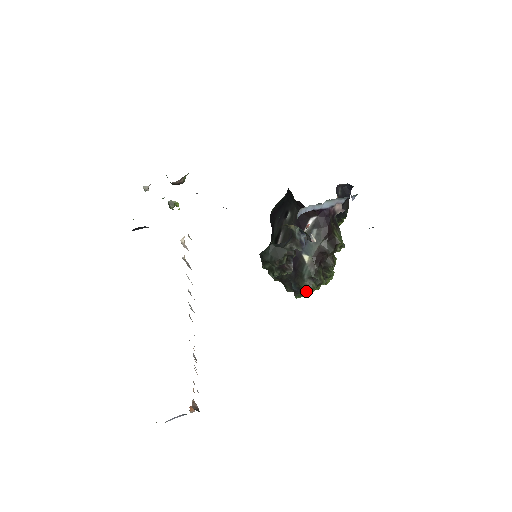
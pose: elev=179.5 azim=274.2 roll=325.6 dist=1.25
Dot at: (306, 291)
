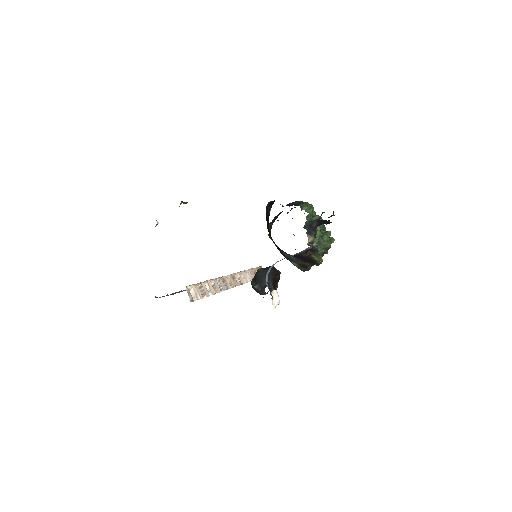
Dot at: occluded
